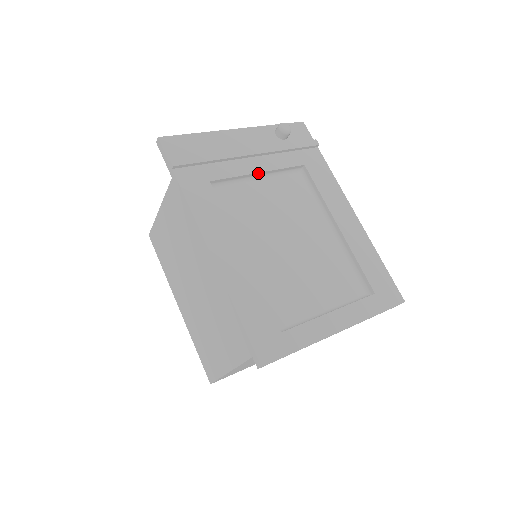
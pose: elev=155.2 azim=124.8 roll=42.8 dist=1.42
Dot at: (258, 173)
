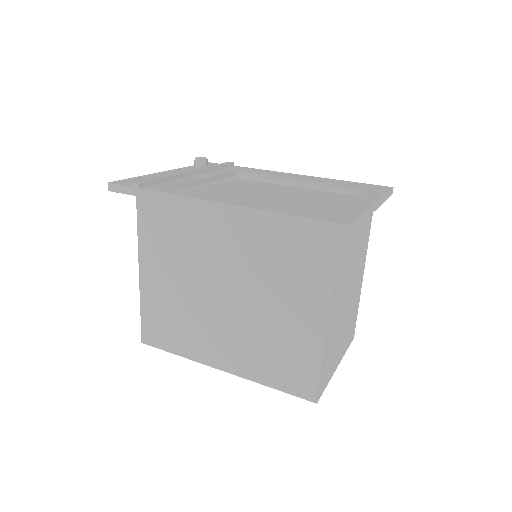
Dot at: (208, 179)
